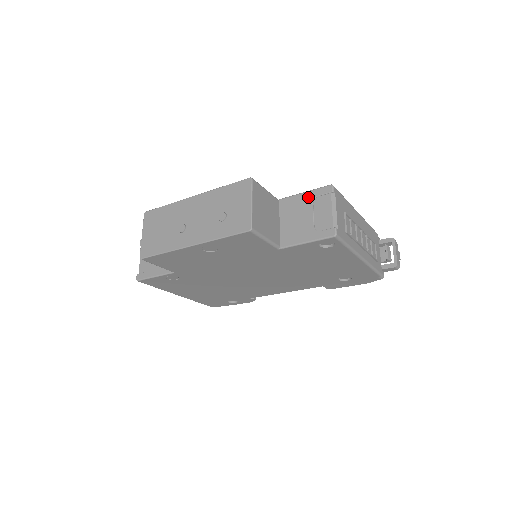
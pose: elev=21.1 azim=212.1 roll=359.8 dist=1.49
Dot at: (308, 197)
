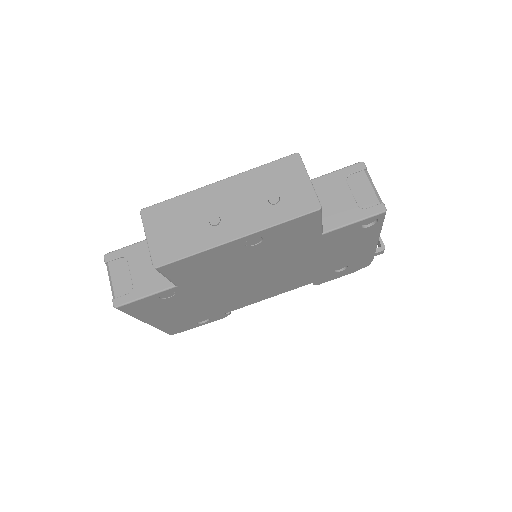
Dot at: (339, 176)
